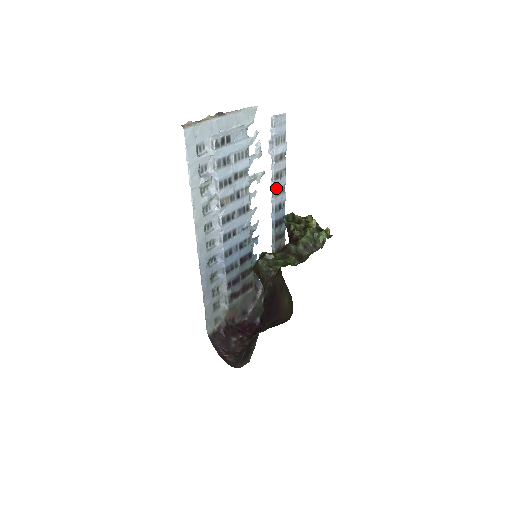
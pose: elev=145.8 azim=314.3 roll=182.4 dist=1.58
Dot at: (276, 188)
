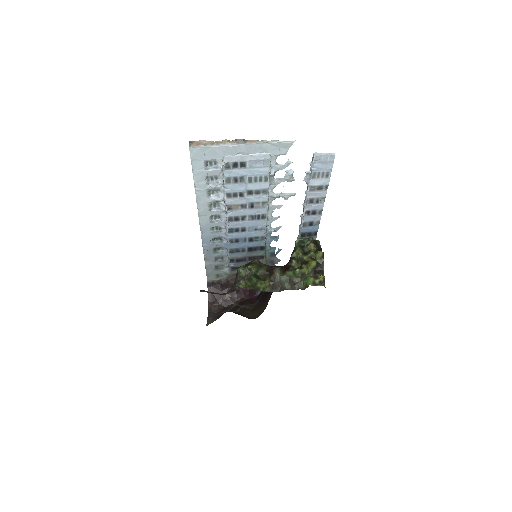
Dot at: (308, 209)
